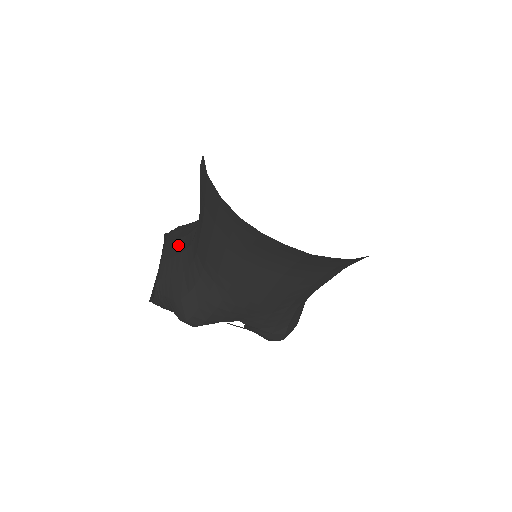
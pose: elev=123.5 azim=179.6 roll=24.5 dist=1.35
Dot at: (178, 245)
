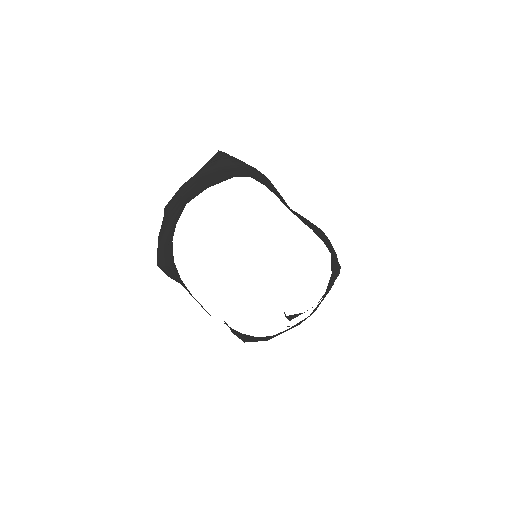
Dot at: (193, 188)
